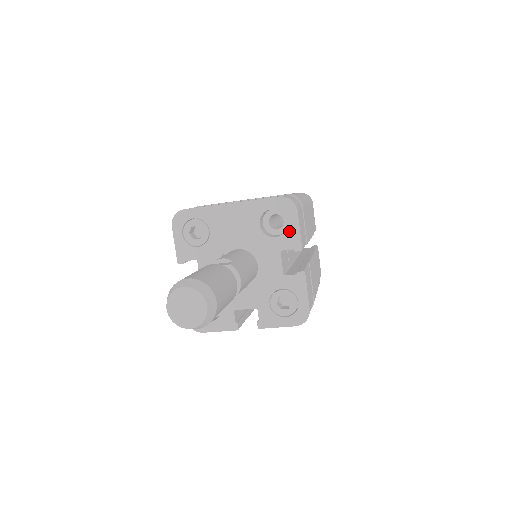
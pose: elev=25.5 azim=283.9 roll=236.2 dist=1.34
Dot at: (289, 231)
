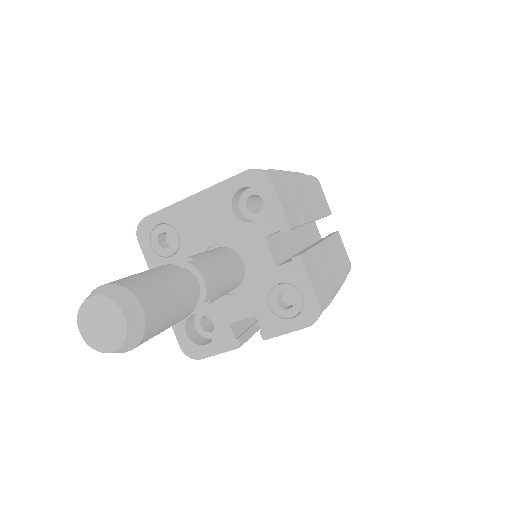
Dot at: (268, 209)
